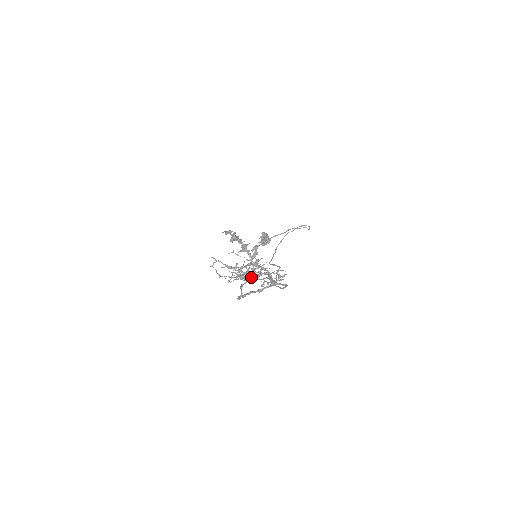
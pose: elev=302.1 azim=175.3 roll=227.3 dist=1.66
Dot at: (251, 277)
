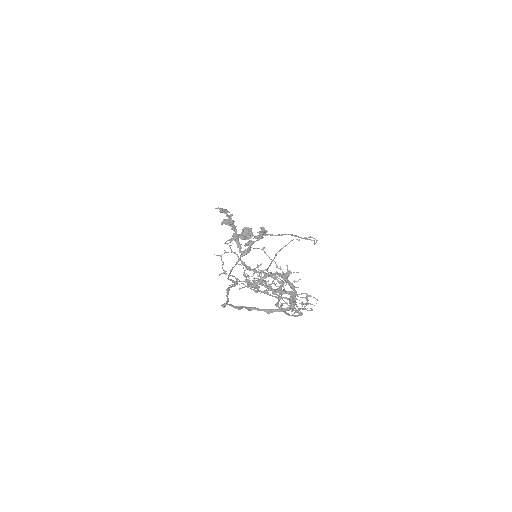
Dot at: (266, 290)
